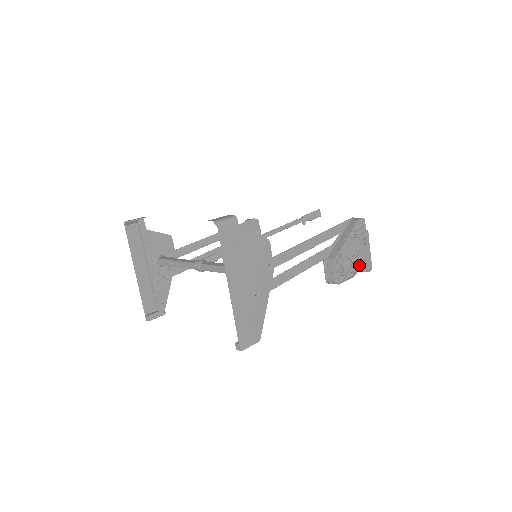
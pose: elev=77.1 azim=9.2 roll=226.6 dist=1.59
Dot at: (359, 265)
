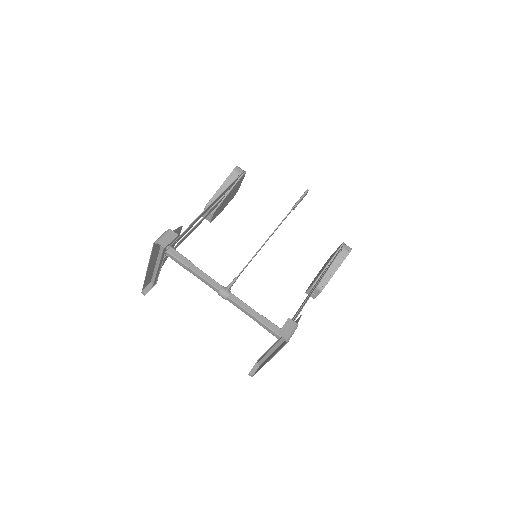
Dot at: occluded
